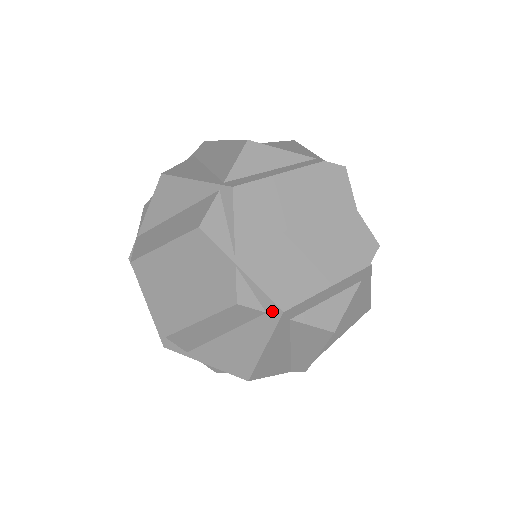
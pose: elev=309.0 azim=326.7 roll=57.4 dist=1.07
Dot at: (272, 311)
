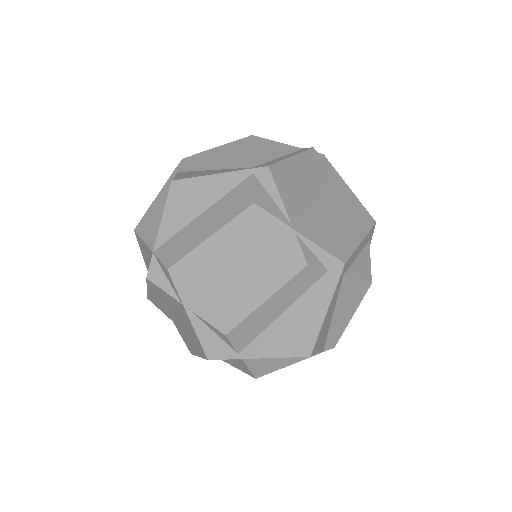
Dot at: (334, 267)
